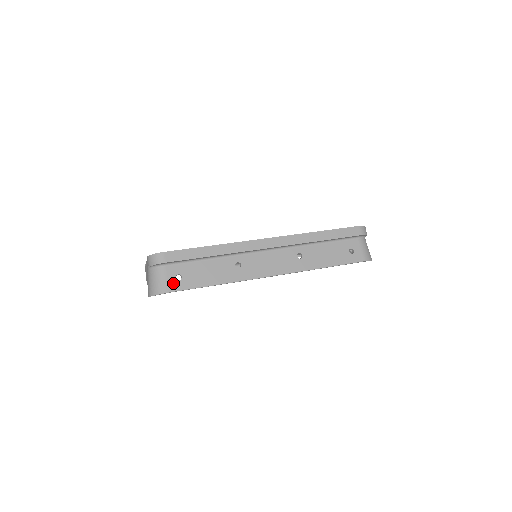
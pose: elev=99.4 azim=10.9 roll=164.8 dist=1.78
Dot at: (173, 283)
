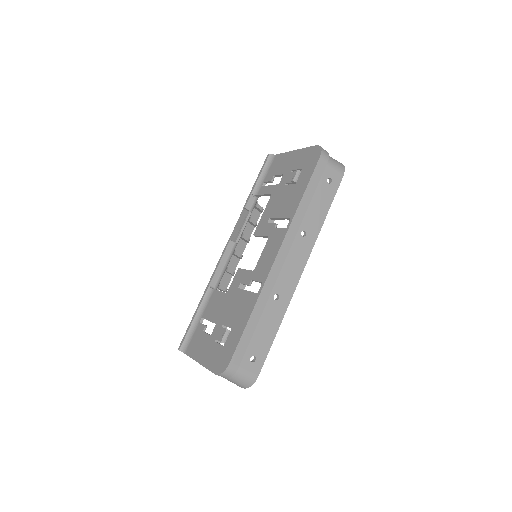
Dot at: (254, 367)
